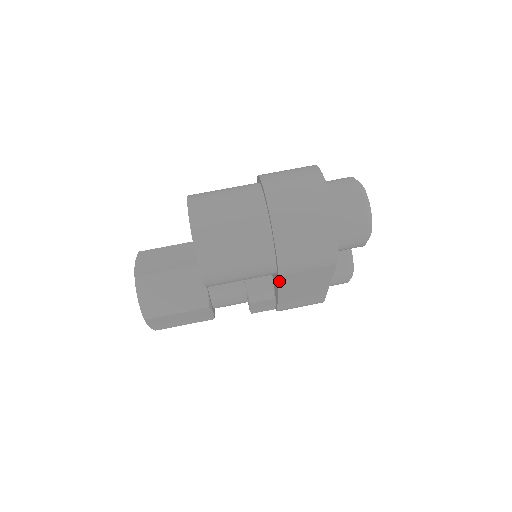
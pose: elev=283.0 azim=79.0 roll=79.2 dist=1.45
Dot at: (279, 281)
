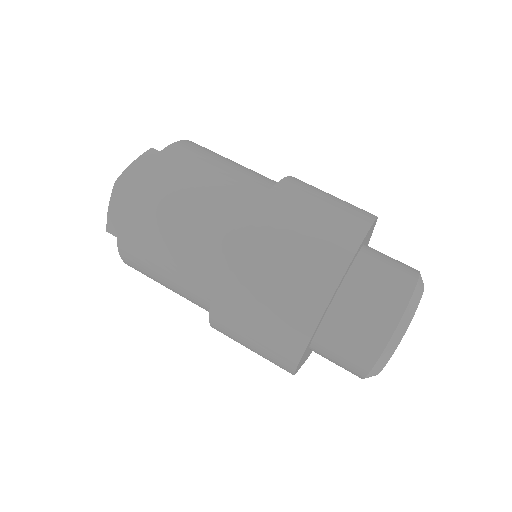
Dot at: occluded
